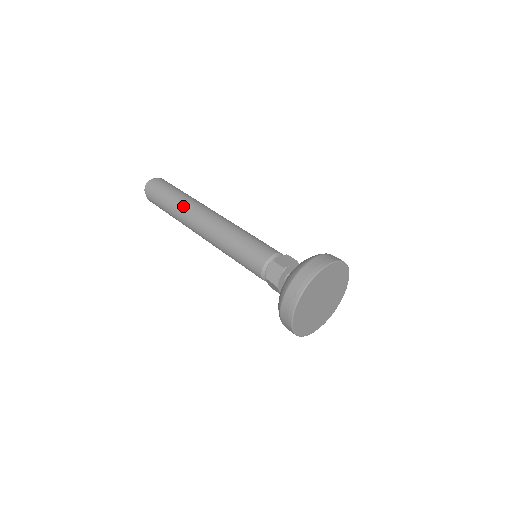
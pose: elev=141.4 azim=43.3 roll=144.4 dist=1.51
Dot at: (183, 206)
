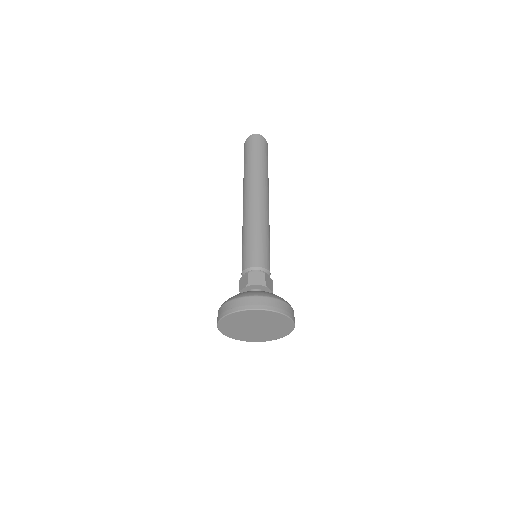
Dot at: (261, 175)
